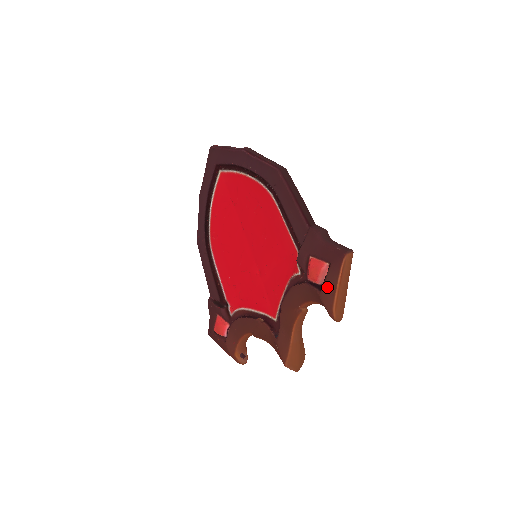
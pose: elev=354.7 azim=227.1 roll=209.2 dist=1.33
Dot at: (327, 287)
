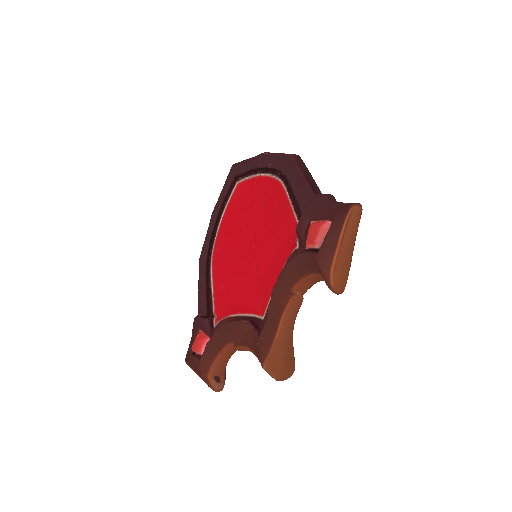
Dot at: (326, 245)
